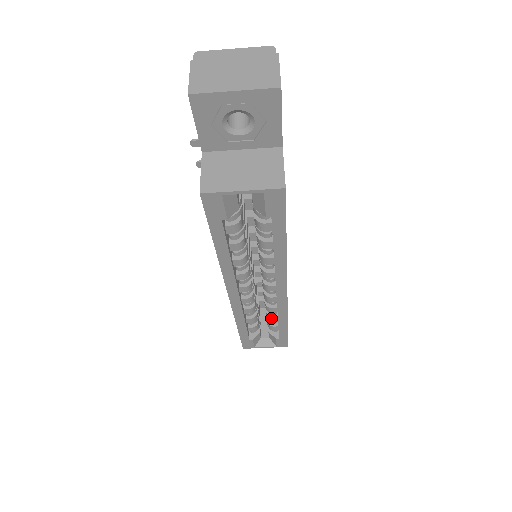
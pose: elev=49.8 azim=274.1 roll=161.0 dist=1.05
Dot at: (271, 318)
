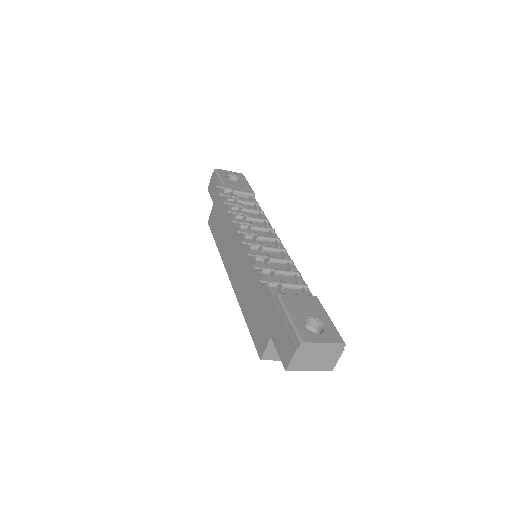
Dot at: occluded
